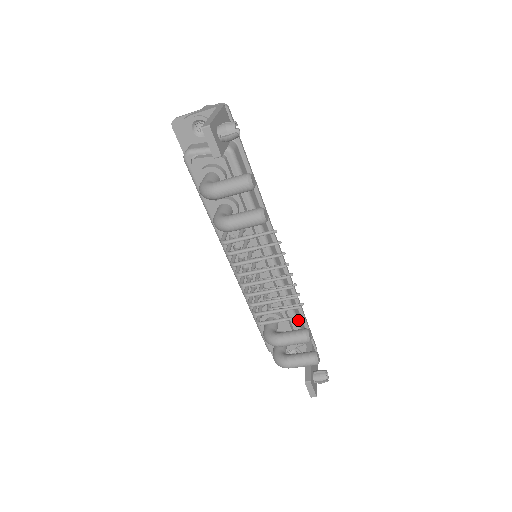
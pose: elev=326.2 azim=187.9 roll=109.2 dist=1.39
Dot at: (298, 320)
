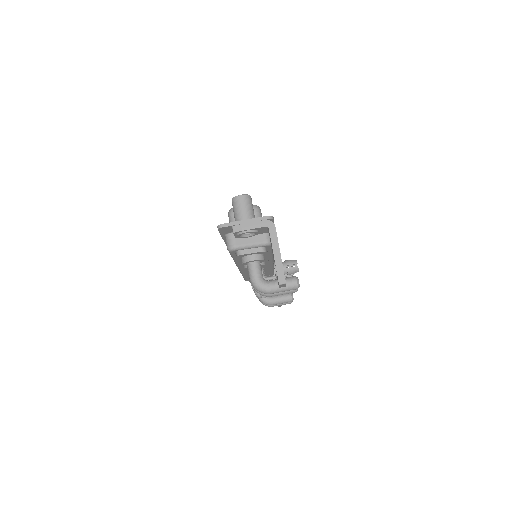
Dot at: occluded
